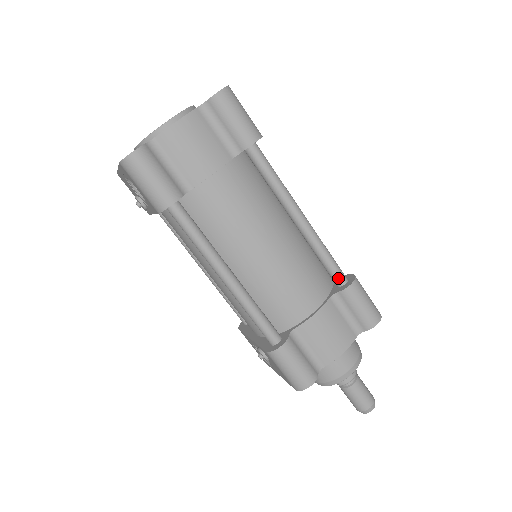
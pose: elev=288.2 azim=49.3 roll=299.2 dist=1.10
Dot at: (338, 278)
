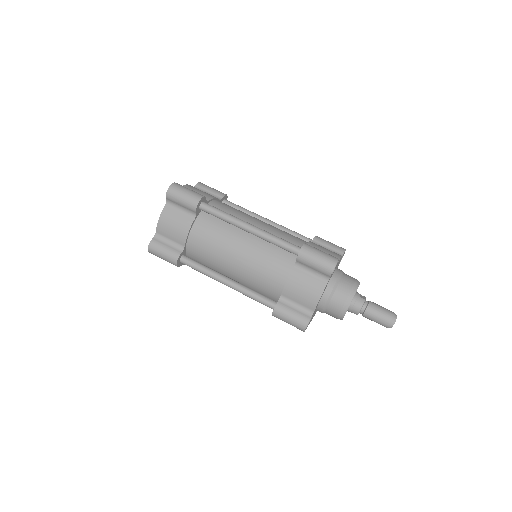
Dot at: (293, 252)
